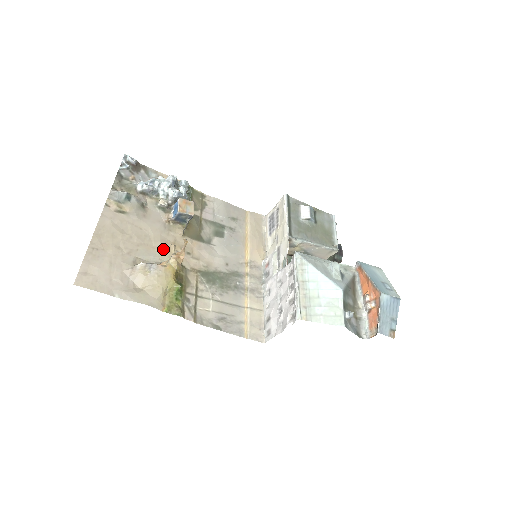
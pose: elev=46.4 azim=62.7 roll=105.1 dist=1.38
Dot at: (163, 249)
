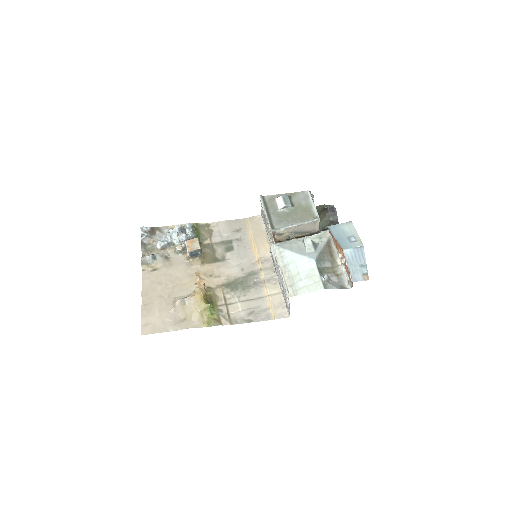
Dot at: (191, 282)
